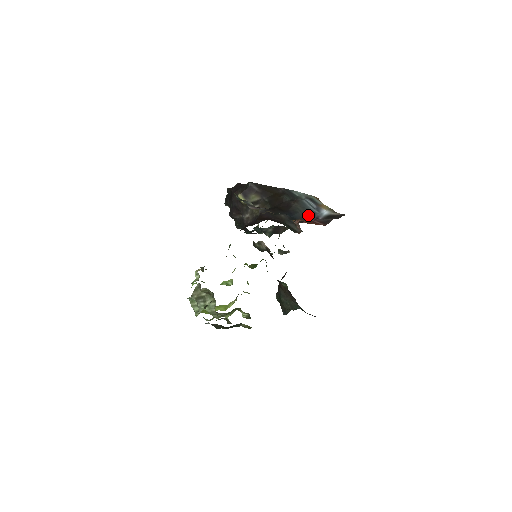
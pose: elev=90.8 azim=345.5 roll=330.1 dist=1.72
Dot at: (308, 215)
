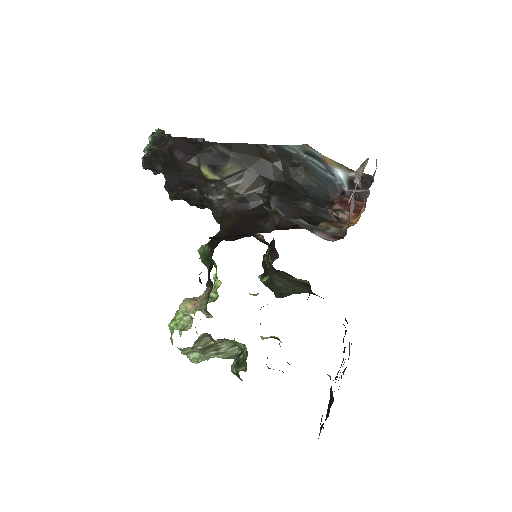
Dot at: (327, 187)
